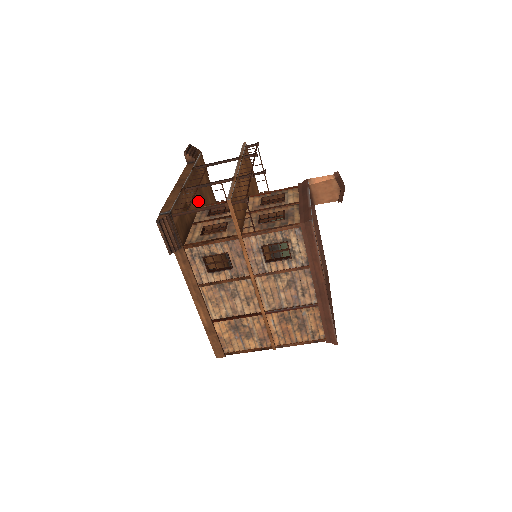
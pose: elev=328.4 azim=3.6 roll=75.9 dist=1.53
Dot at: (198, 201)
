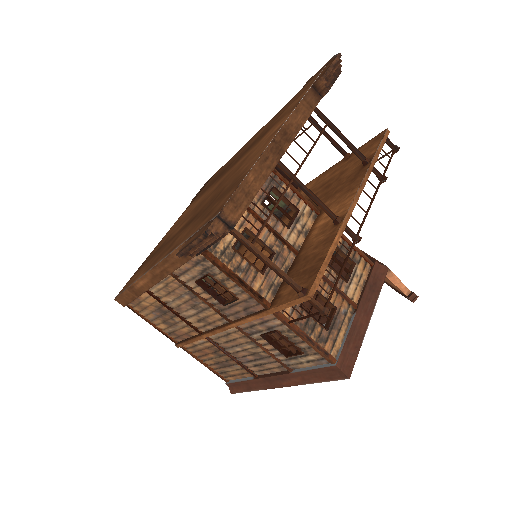
Dot at: occluded
